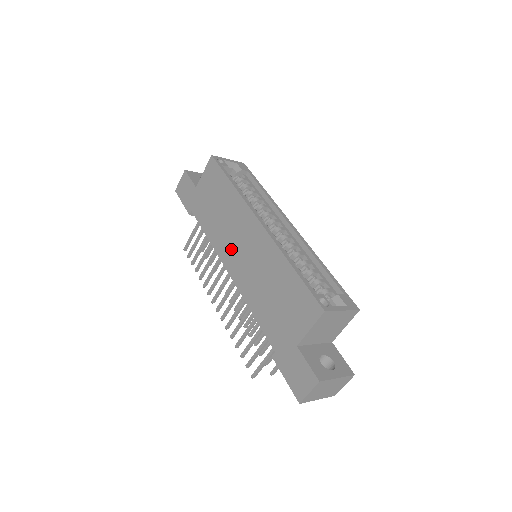
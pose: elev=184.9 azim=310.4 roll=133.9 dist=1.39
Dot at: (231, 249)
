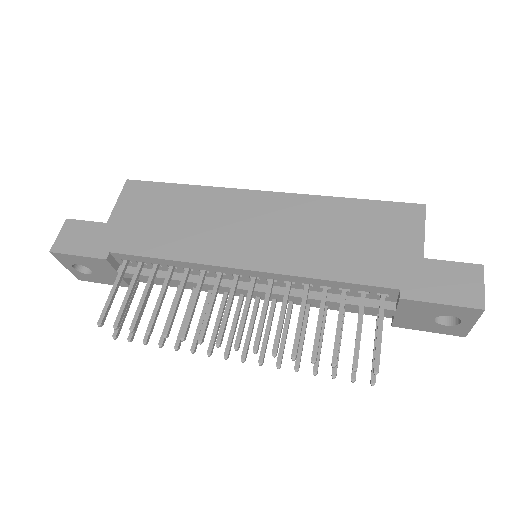
Dot at: (232, 242)
